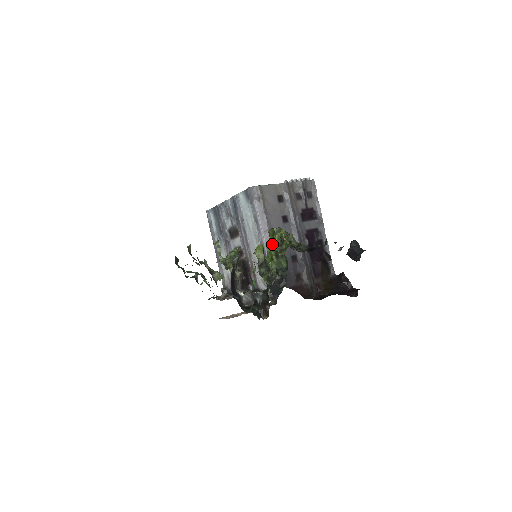
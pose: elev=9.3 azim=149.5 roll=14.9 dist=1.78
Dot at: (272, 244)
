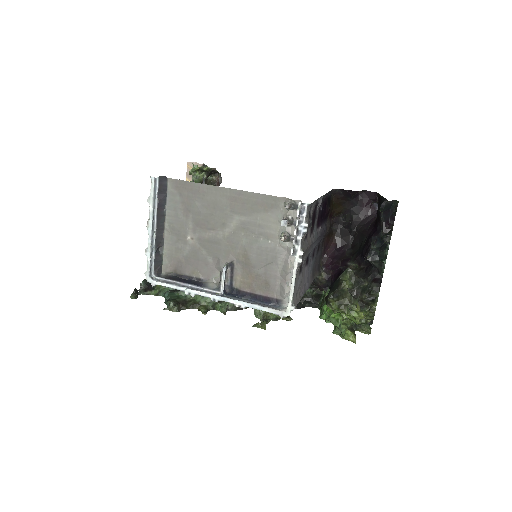
Dot at: (343, 312)
